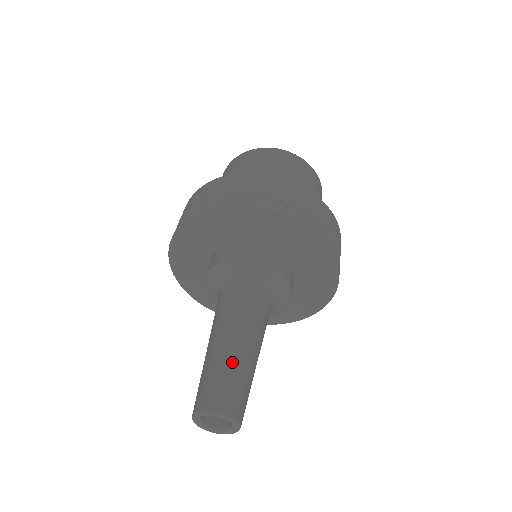
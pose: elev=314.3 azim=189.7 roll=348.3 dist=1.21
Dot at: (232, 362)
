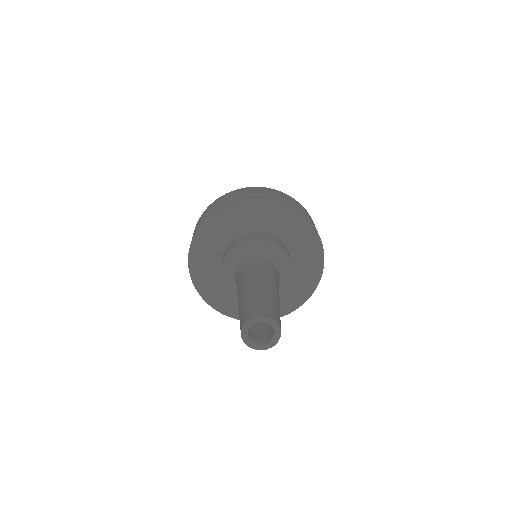
Dot at: (254, 294)
